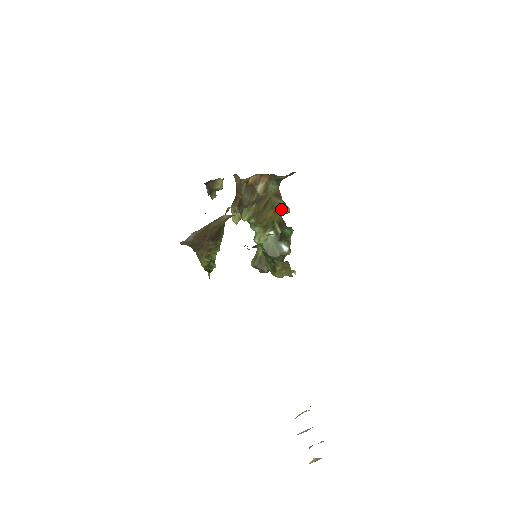
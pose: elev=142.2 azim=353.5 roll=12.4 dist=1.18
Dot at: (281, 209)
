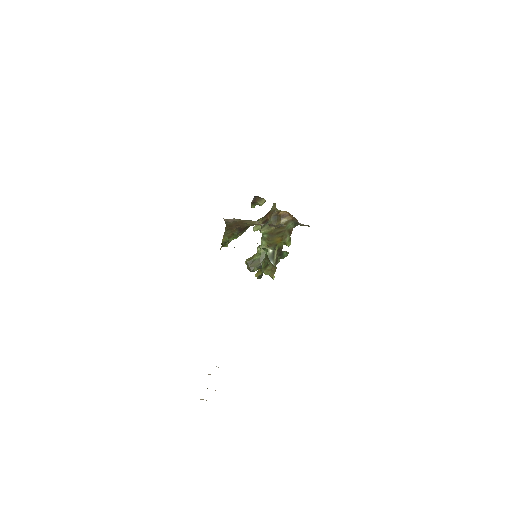
Dot at: (286, 241)
